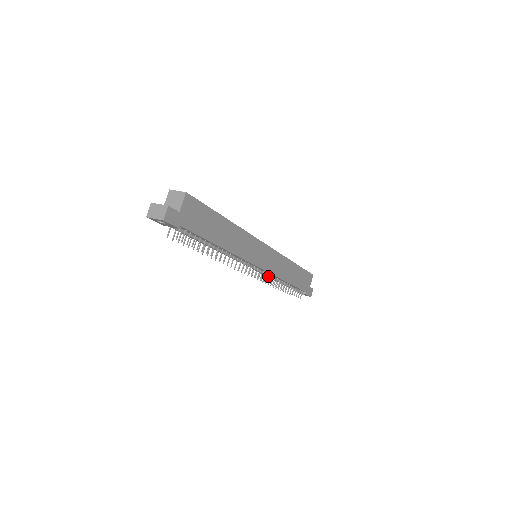
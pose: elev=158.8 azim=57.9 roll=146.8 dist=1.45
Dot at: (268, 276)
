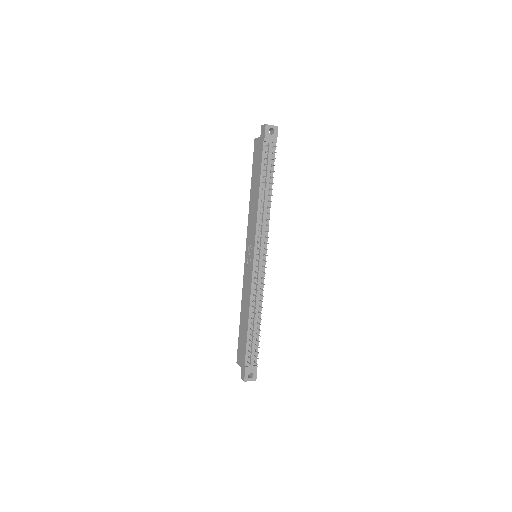
Dot at: (261, 283)
